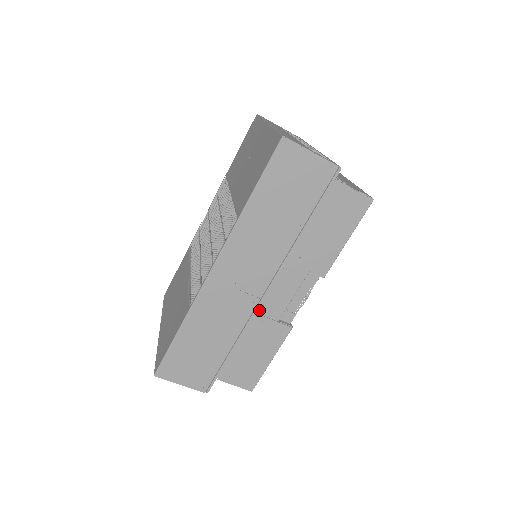
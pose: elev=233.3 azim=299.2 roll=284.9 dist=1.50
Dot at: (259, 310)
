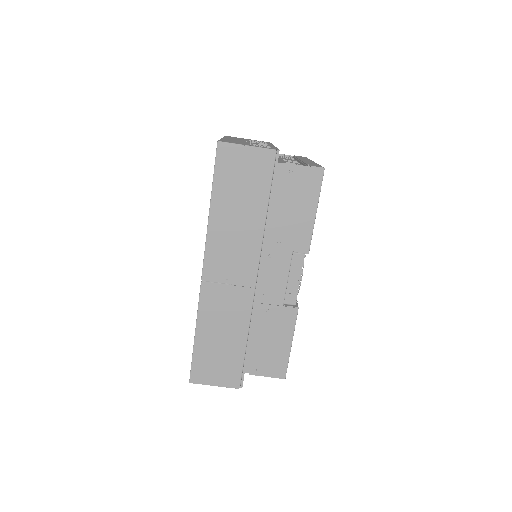
Dot at: (261, 300)
